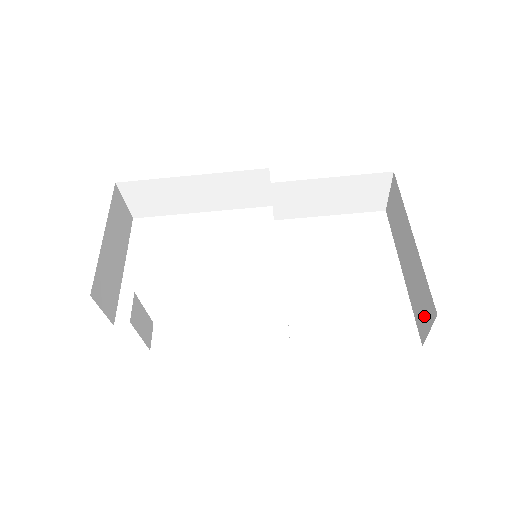
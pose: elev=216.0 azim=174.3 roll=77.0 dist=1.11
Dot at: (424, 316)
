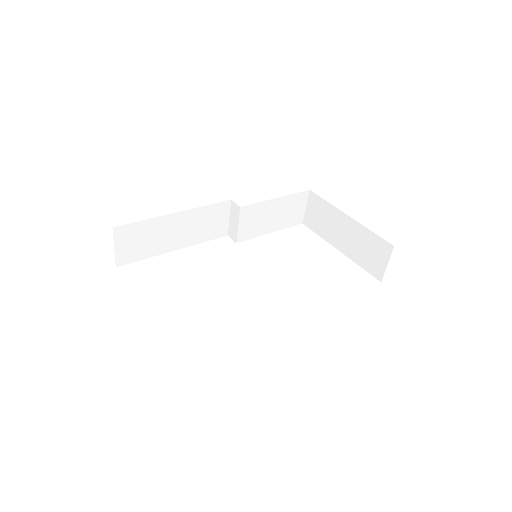
Dot at: (378, 259)
